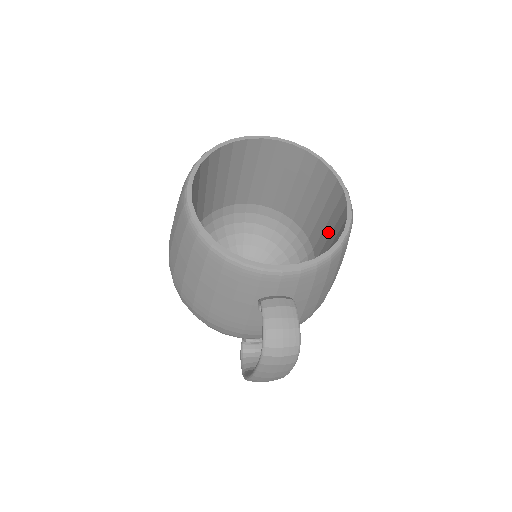
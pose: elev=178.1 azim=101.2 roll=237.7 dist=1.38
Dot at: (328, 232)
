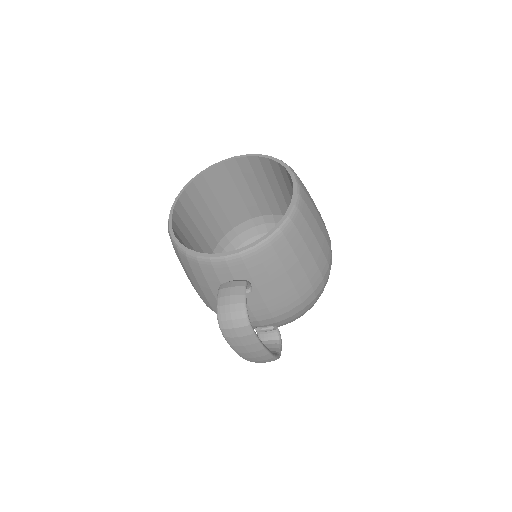
Dot at: occluded
